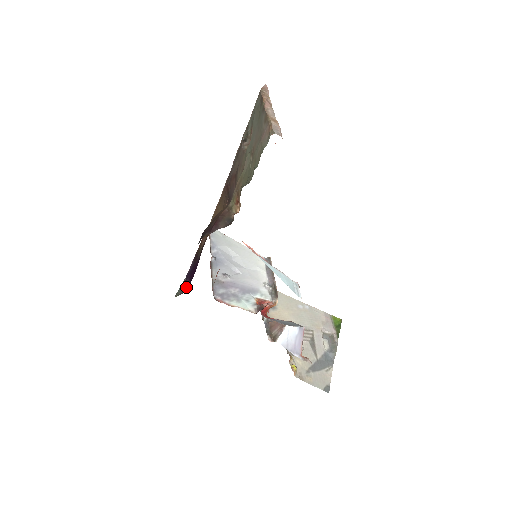
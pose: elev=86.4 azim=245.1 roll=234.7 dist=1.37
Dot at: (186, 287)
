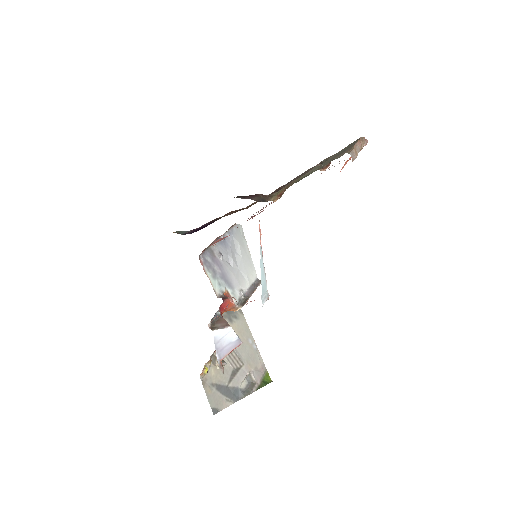
Dot at: occluded
